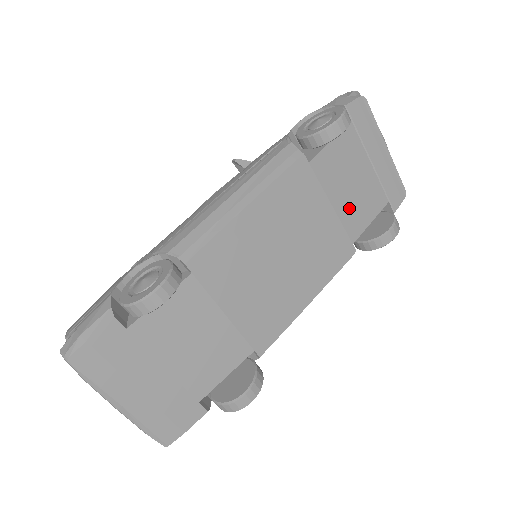
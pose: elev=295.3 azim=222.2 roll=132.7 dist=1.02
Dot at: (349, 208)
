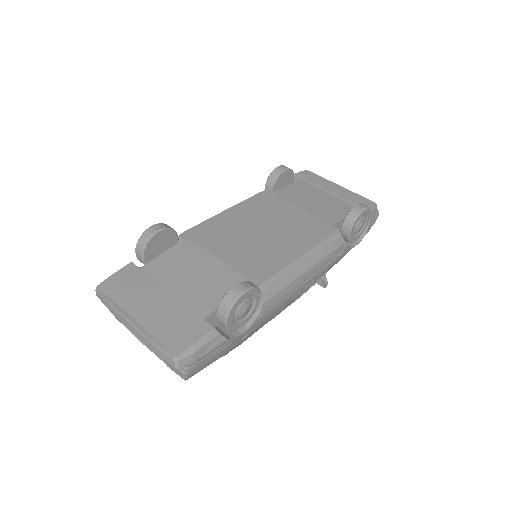
Dot at: (318, 210)
